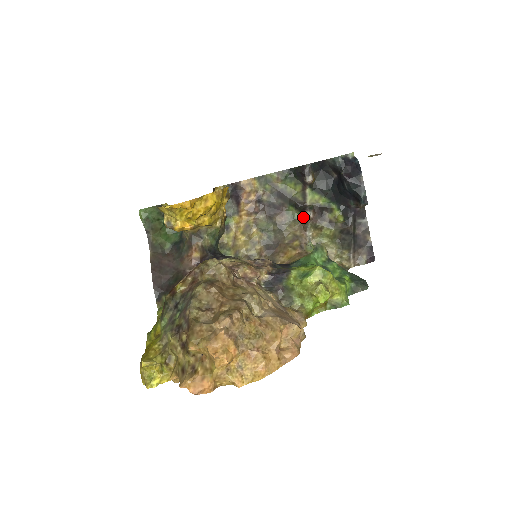
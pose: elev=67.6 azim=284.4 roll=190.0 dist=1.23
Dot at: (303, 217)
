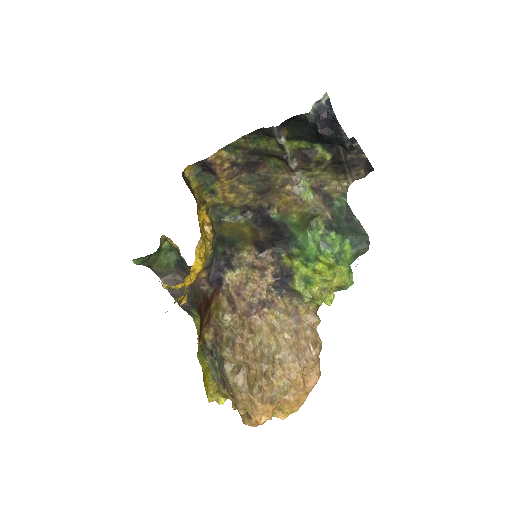
Dot at: occluded
